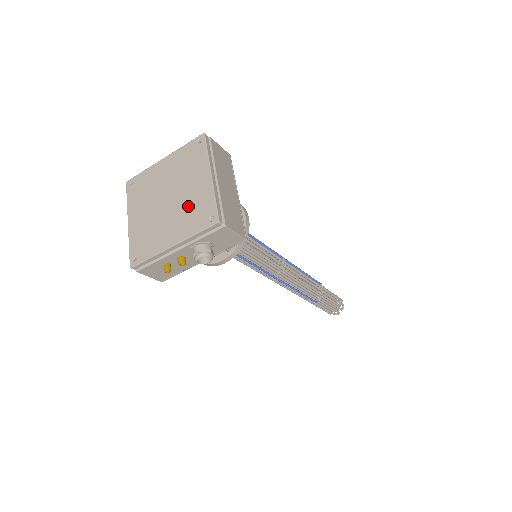
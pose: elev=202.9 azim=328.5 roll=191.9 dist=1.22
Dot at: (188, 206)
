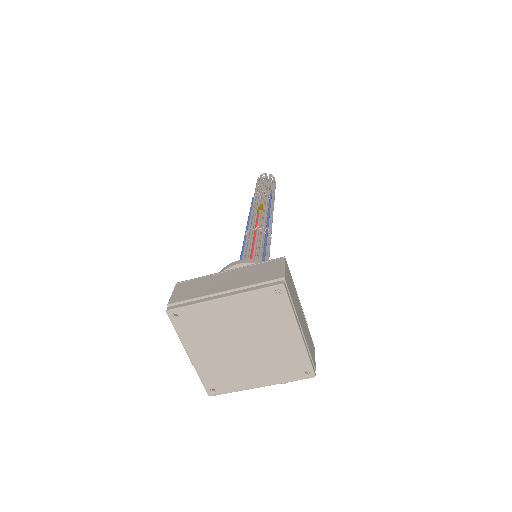
Dot at: (275, 358)
